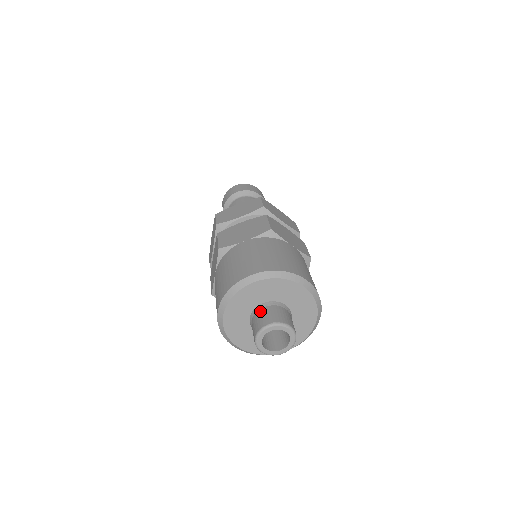
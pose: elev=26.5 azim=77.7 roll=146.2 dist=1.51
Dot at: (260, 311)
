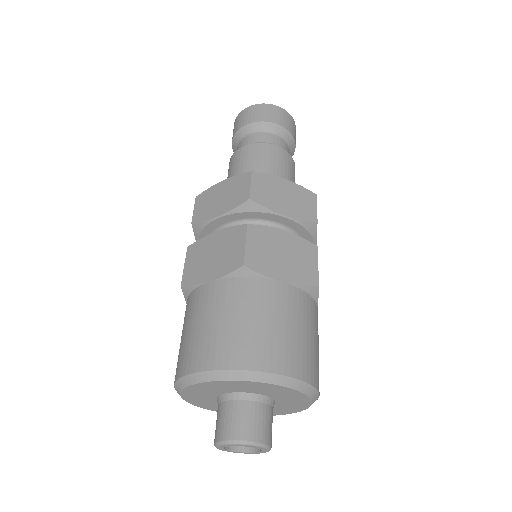
Dot at: (222, 406)
